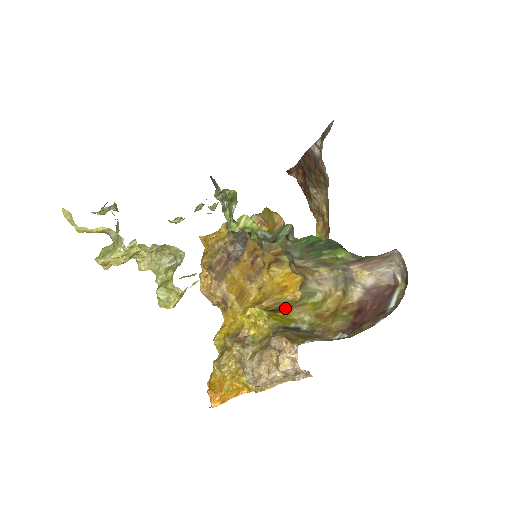
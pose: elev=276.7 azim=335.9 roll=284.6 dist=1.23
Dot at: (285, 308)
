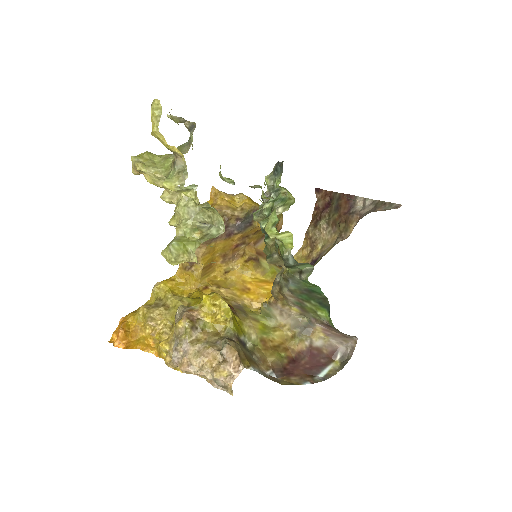
Dot at: (241, 313)
